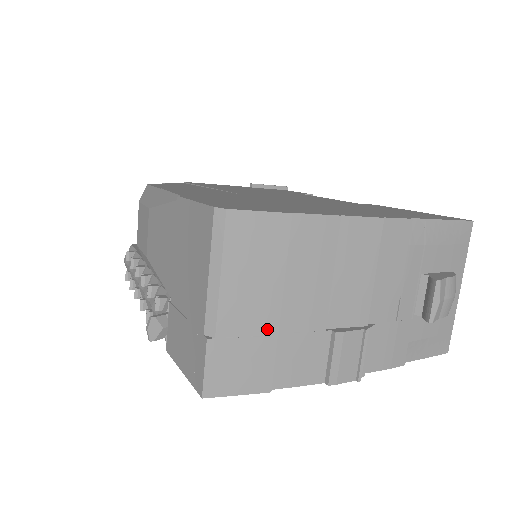
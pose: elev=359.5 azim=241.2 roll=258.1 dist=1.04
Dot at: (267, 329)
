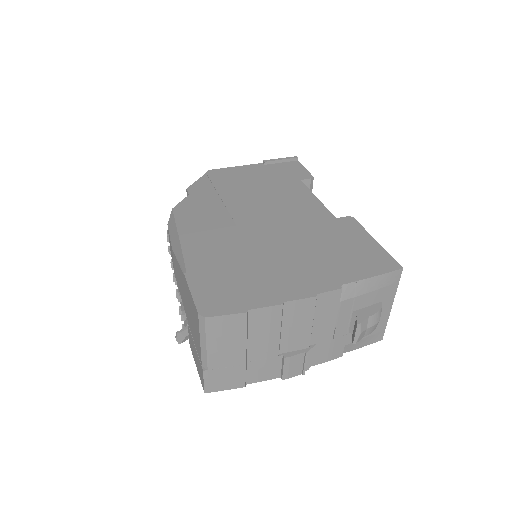
Dot at: (239, 363)
